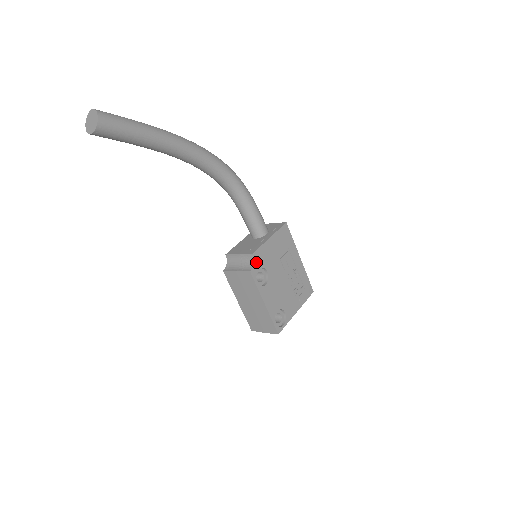
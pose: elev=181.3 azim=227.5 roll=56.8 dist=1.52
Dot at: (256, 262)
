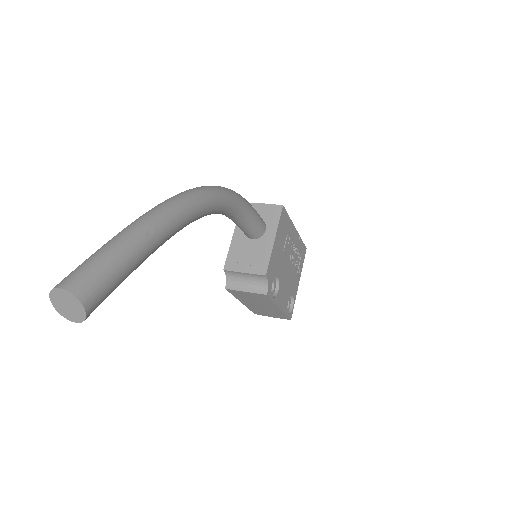
Dot at: (269, 279)
